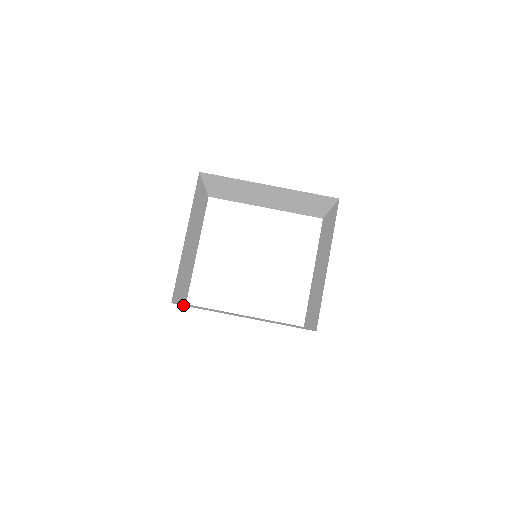
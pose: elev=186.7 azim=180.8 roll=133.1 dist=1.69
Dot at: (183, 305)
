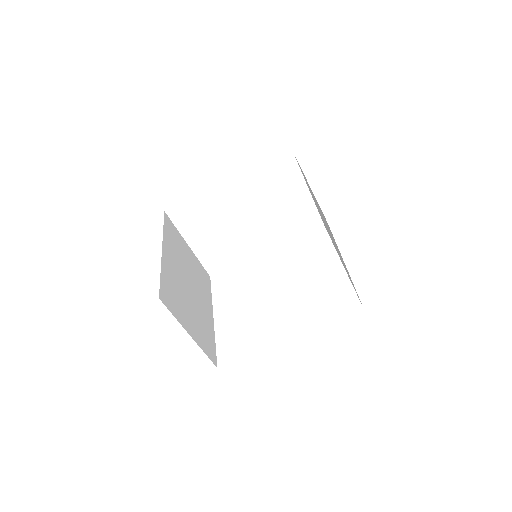
Dot at: occluded
